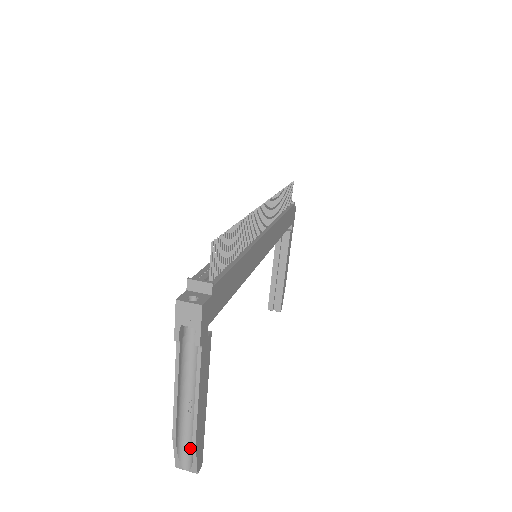
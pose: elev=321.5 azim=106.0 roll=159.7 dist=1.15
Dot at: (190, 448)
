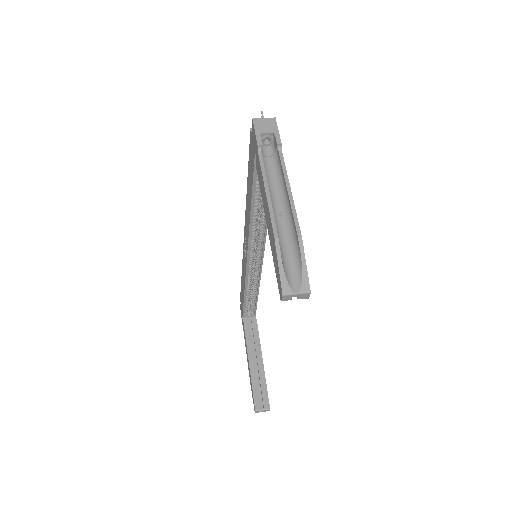
Dot at: (293, 262)
